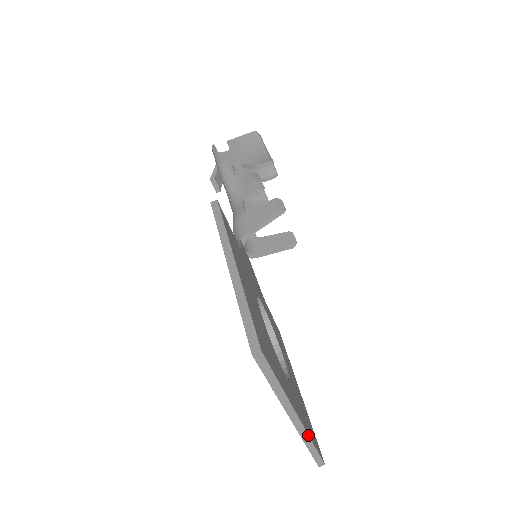
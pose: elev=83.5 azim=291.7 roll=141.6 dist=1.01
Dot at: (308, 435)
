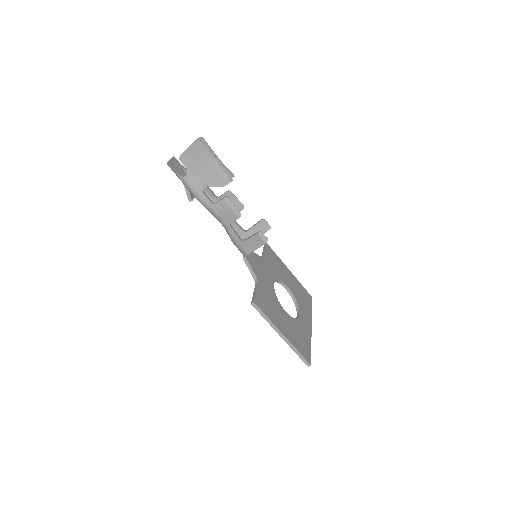
Dot at: (311, 318)
